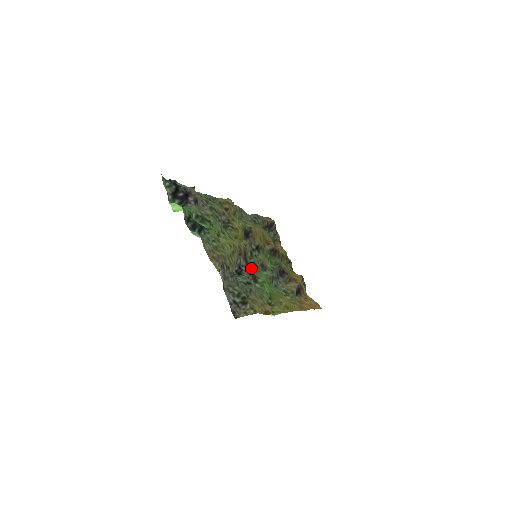
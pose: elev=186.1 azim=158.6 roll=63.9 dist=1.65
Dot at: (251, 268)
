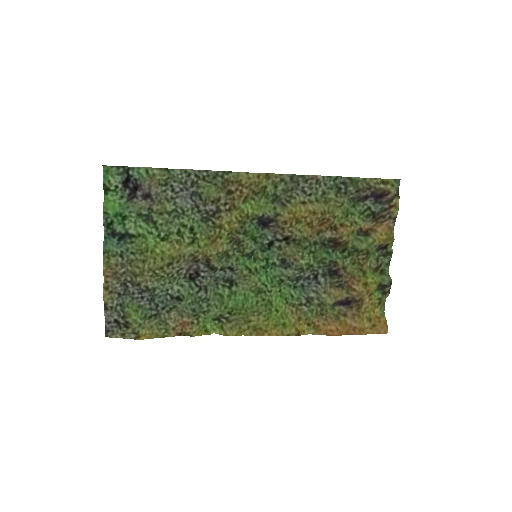
Dot at: (232, 270)
